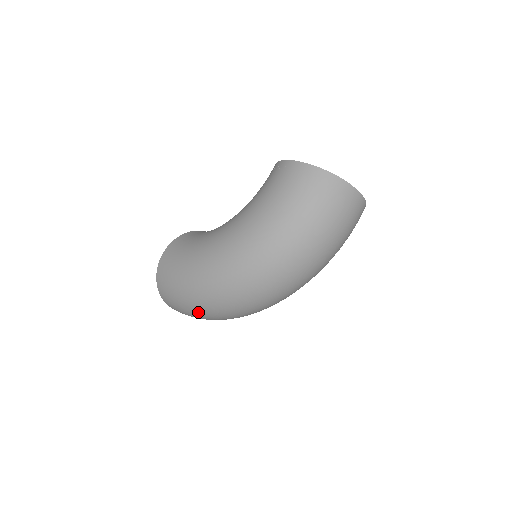
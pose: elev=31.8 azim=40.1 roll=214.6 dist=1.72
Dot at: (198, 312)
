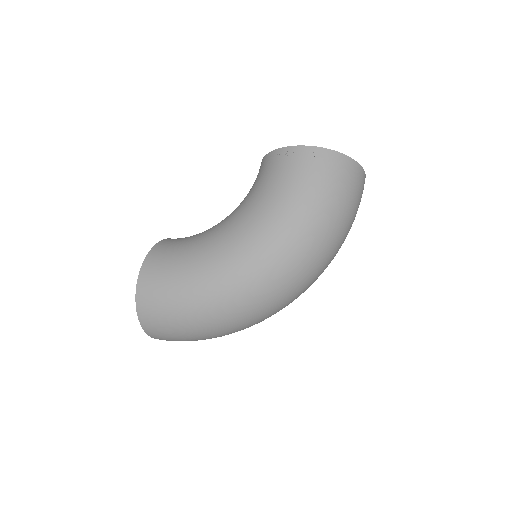
Dot at: (205, 333)
